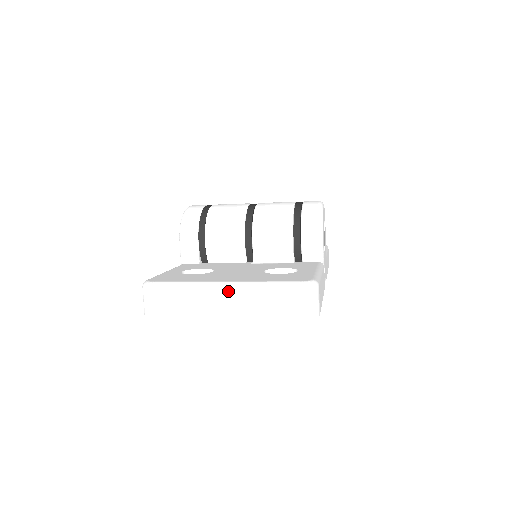
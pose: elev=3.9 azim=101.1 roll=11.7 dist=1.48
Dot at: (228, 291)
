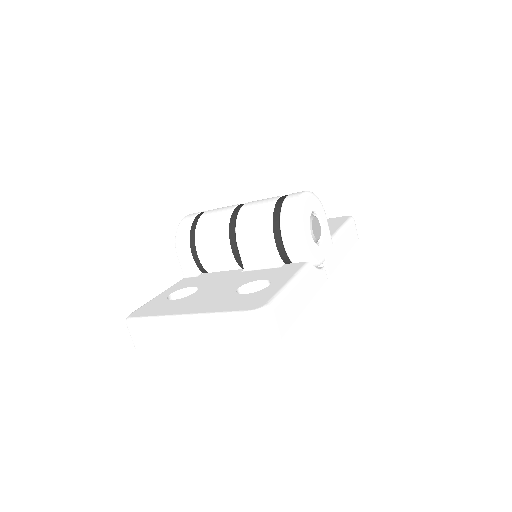
Dot at: (189, 324)
